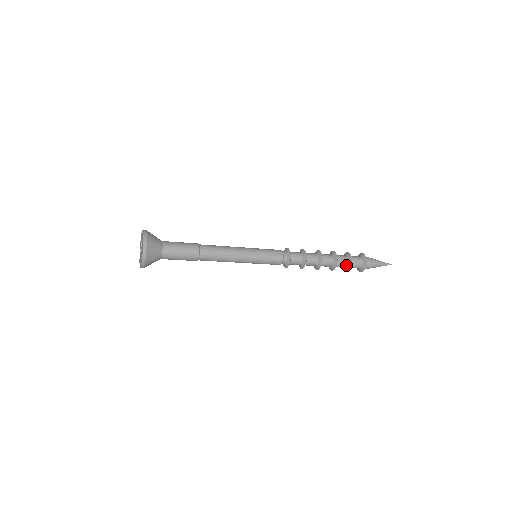
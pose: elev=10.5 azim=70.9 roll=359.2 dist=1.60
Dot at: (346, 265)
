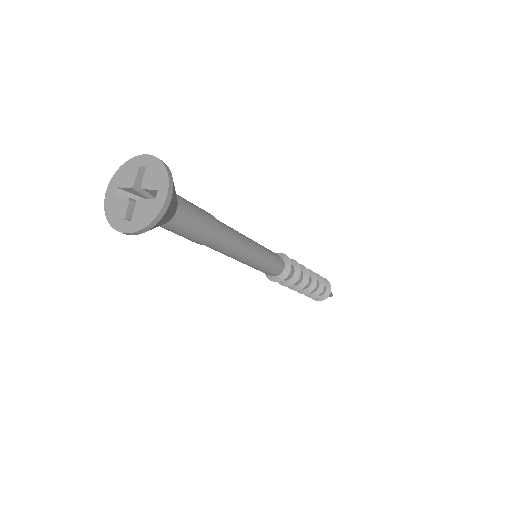
Dot at: (314, 291)
